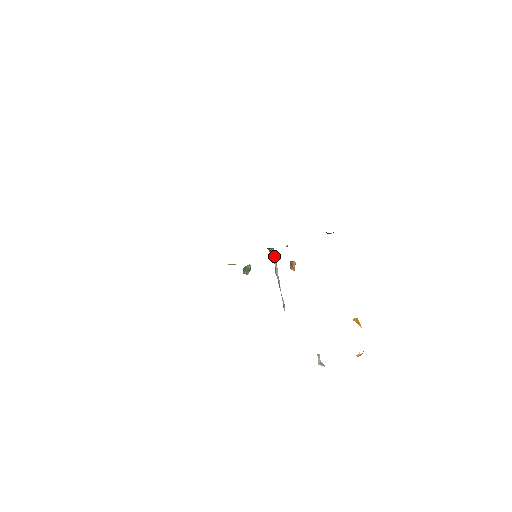
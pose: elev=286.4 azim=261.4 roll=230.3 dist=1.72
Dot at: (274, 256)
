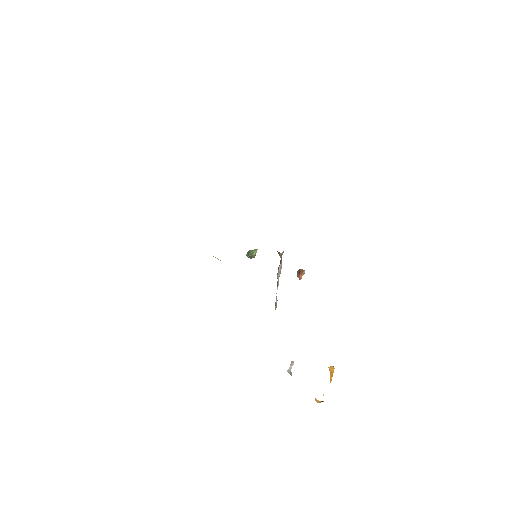
Dot at: occluded
